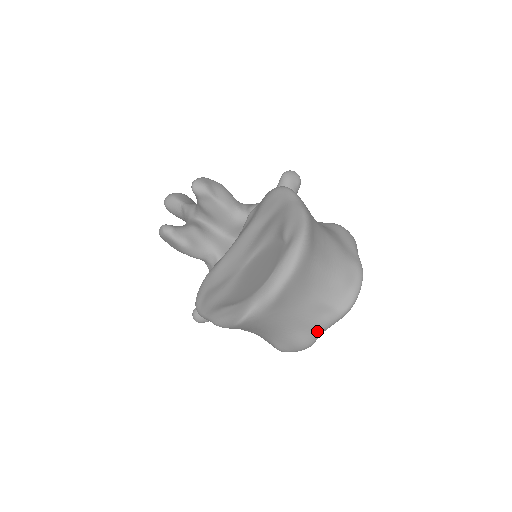
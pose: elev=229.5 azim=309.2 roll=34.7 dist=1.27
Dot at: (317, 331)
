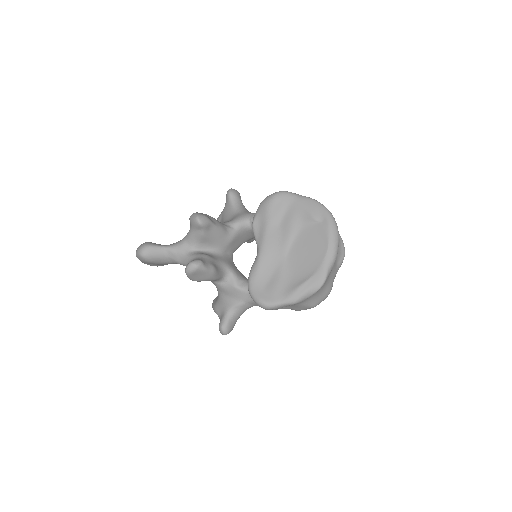
Dot at: (334, 277)
